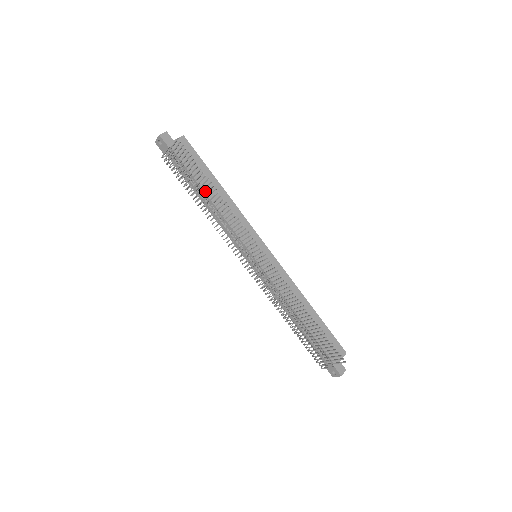
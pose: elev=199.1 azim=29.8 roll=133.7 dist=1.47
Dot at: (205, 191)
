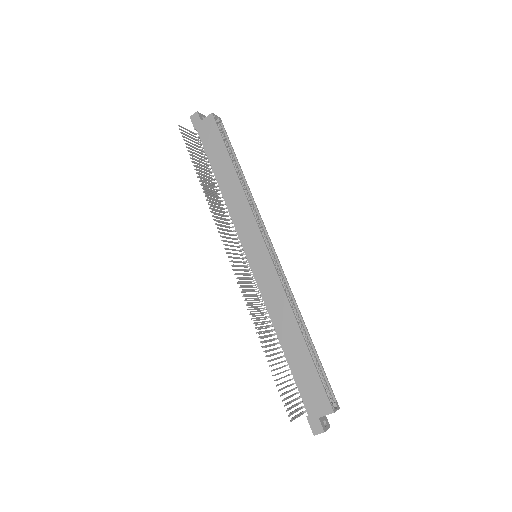
Dot at: (216, 177)
